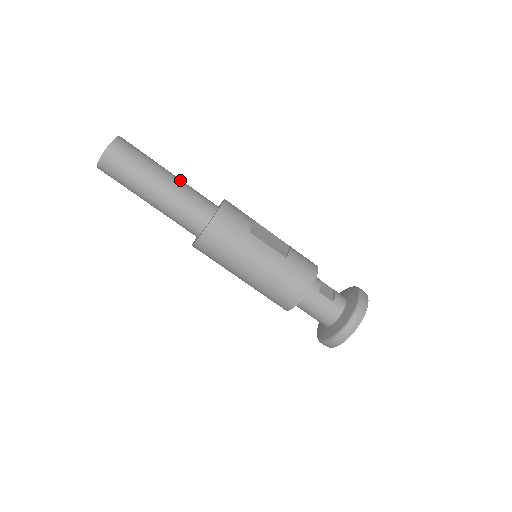
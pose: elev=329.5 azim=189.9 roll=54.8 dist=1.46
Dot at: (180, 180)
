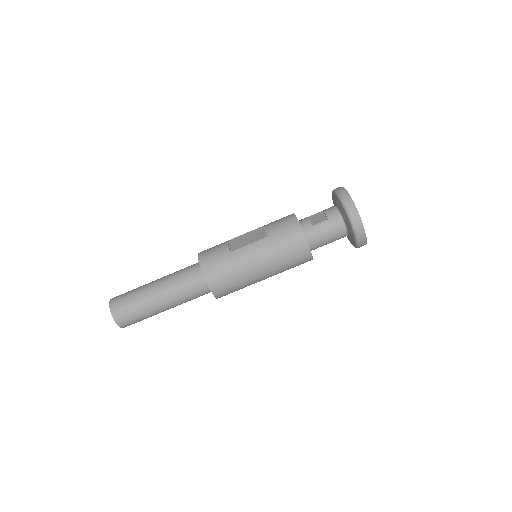
Dot at: (165, 277)
